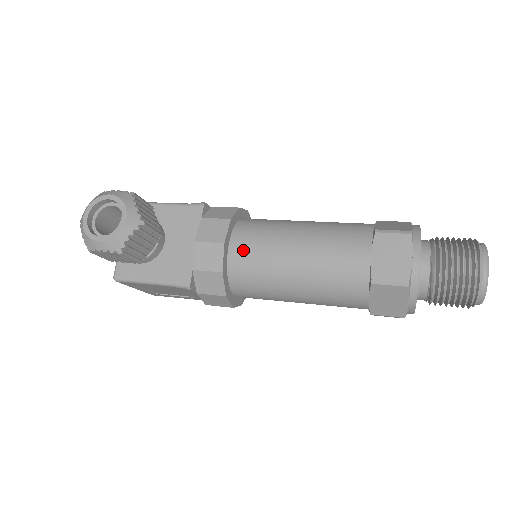
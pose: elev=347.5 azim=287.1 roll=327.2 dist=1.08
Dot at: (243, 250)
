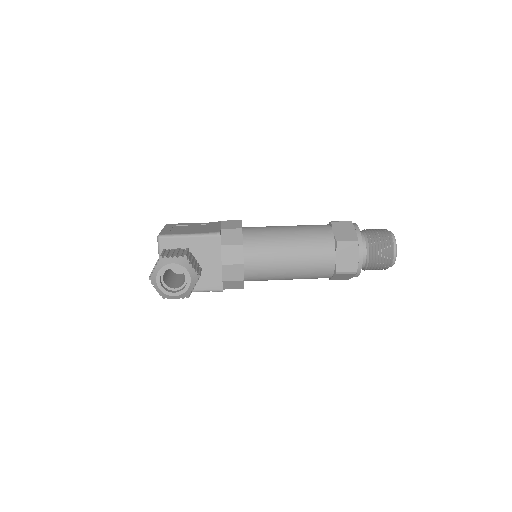
Dot at: (254, 263)
